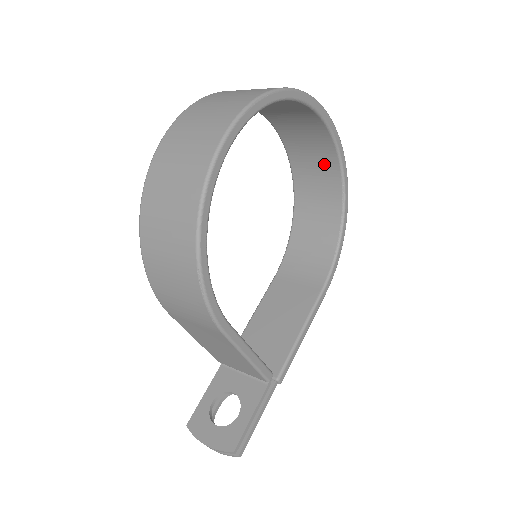
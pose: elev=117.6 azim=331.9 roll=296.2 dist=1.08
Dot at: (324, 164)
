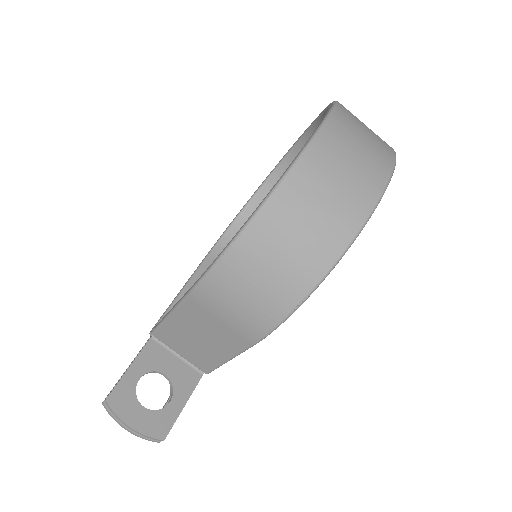
Dot at: occluded
